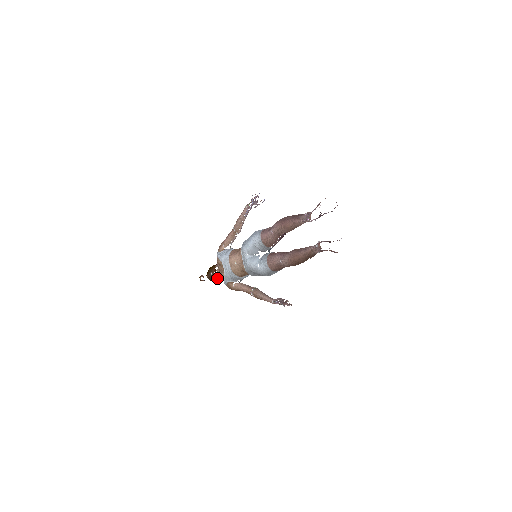
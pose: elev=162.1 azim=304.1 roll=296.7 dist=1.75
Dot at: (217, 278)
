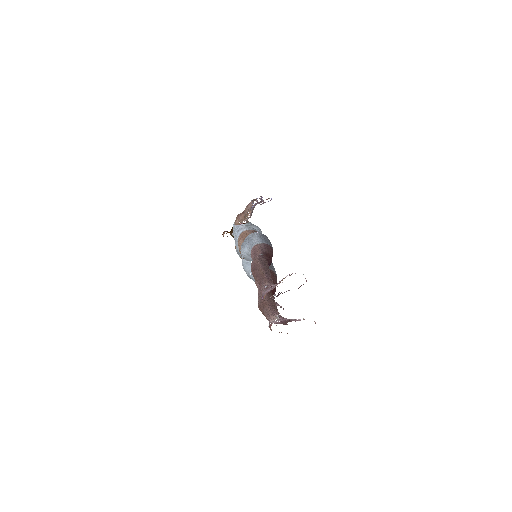
Dot at: occluded
